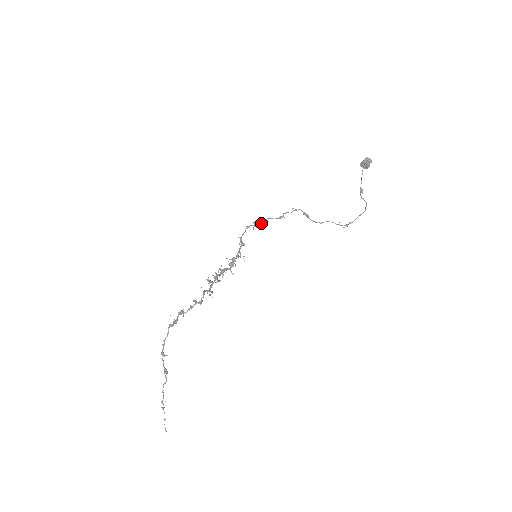
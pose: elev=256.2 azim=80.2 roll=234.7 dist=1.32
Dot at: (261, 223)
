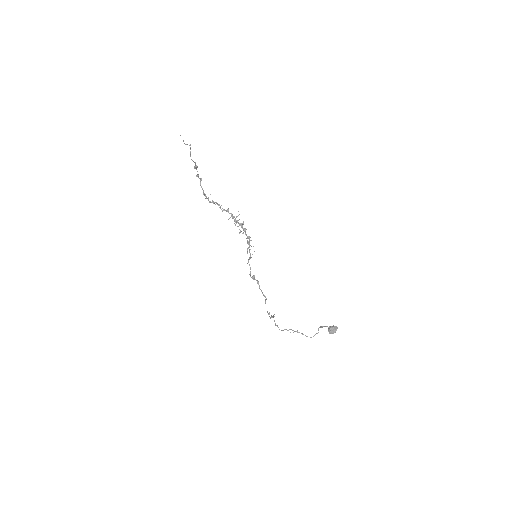
Dot at: occluded
